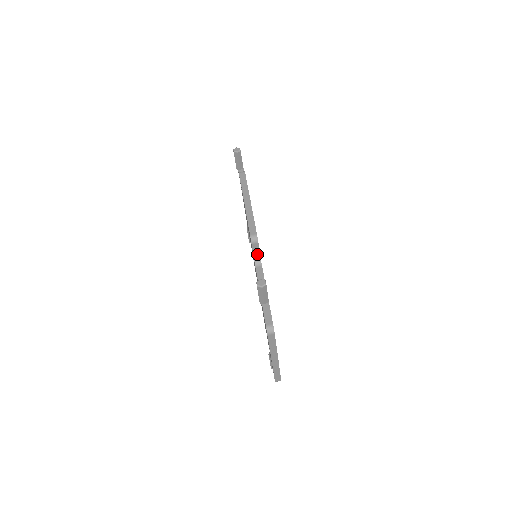
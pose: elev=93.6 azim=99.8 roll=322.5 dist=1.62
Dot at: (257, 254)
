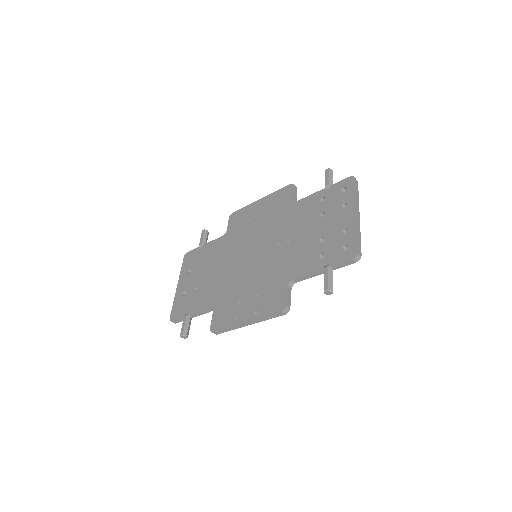
Dot at: occluded
